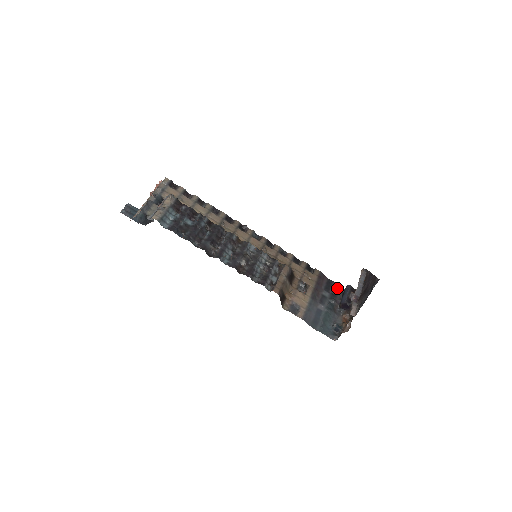
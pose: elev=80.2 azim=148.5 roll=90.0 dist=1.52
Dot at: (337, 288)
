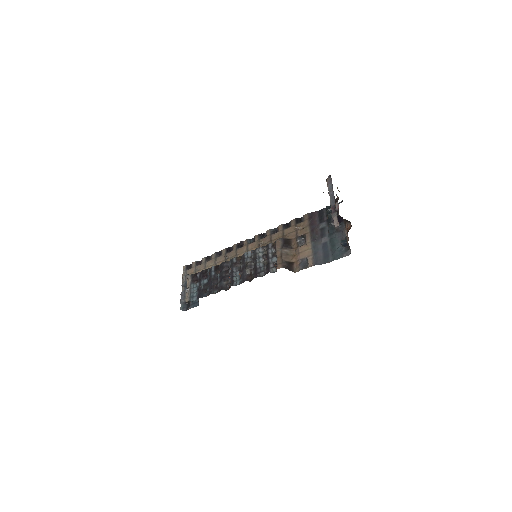
Dot at: (328, 211)
